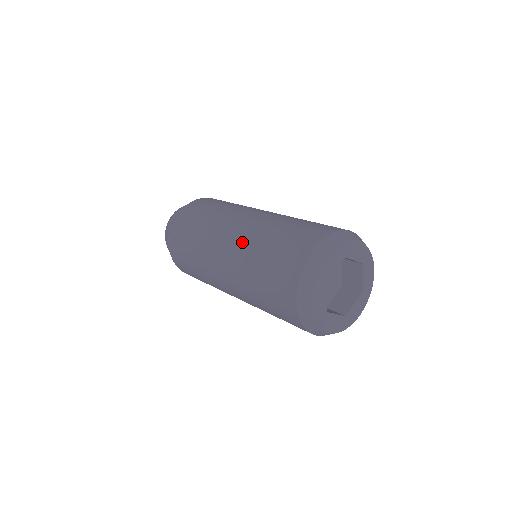
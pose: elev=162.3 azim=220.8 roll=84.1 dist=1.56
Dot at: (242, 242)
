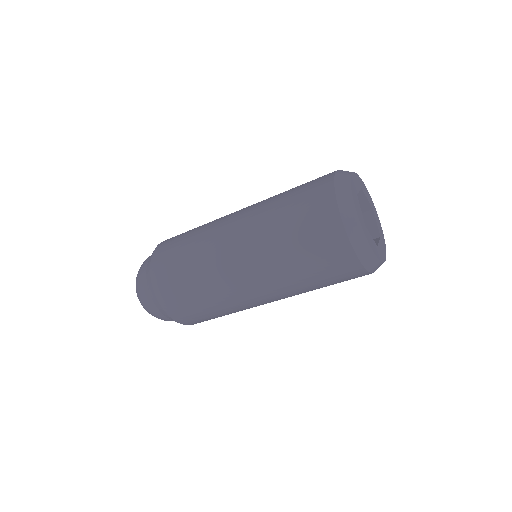
Dot at: (254, 208)
